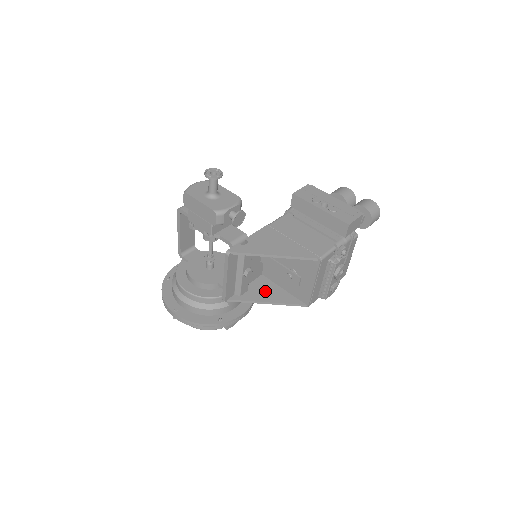
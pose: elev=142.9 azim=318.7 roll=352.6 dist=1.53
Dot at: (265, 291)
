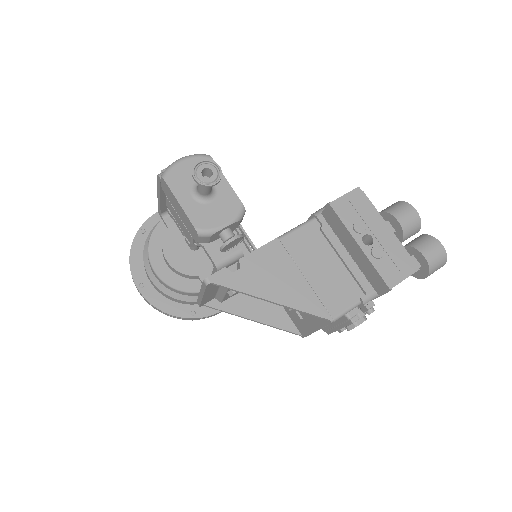
Dot at: (256, 301)
